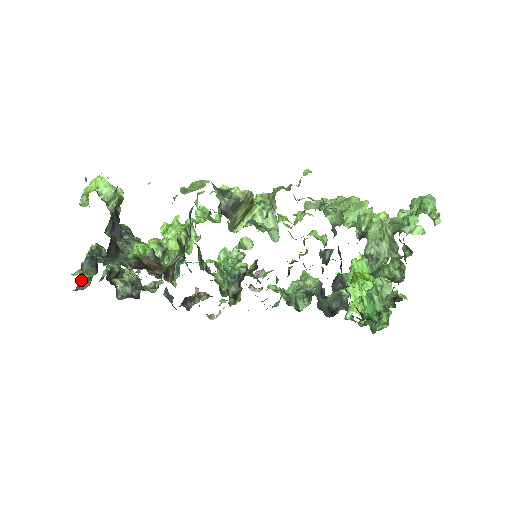
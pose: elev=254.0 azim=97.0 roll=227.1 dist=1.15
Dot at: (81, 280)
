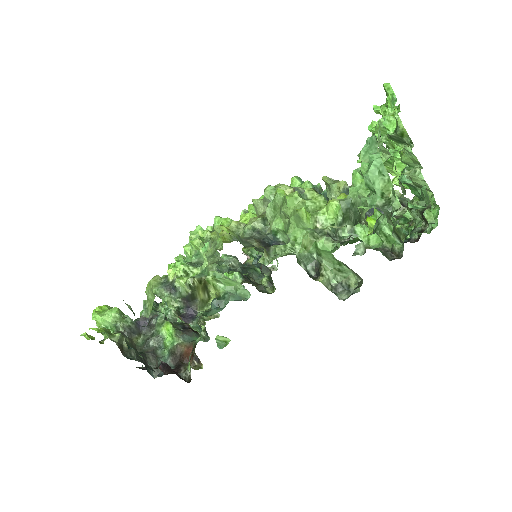
Dot at: occluded
